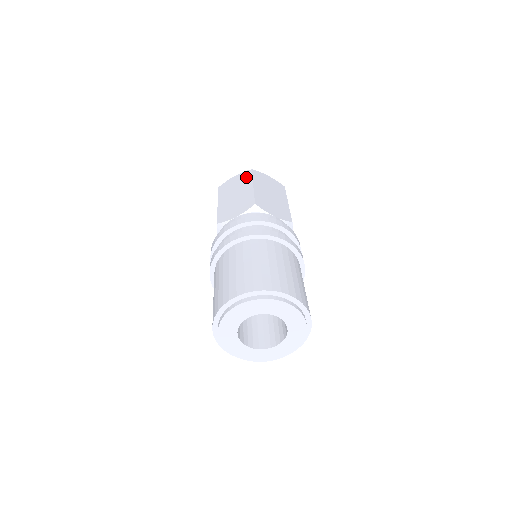
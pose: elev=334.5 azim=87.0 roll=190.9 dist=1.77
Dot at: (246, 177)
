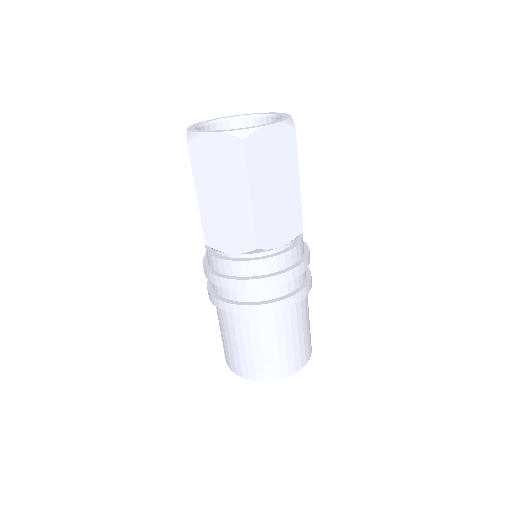
Dot at: (236, 160)
